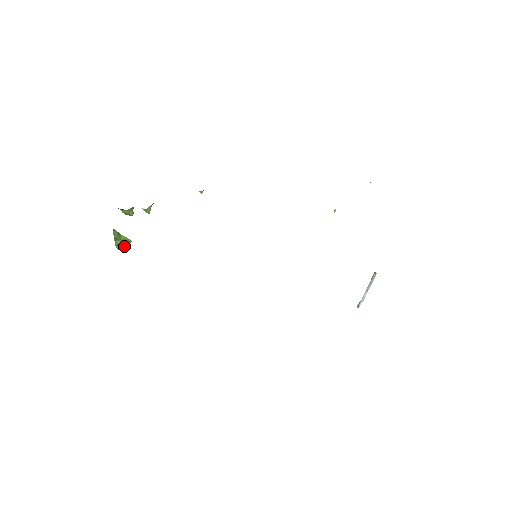
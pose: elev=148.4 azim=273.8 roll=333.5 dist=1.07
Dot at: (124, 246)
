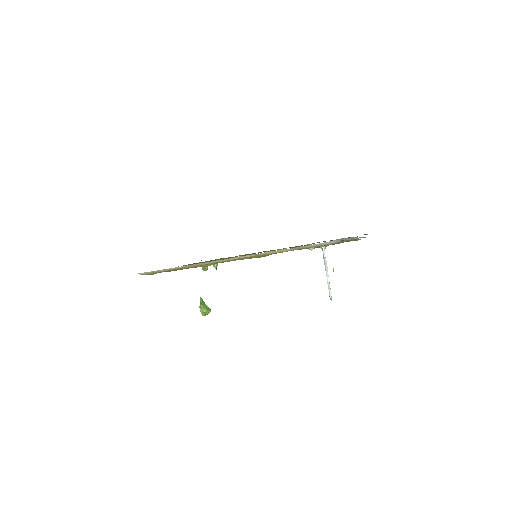
Dot at: (205, 310)
